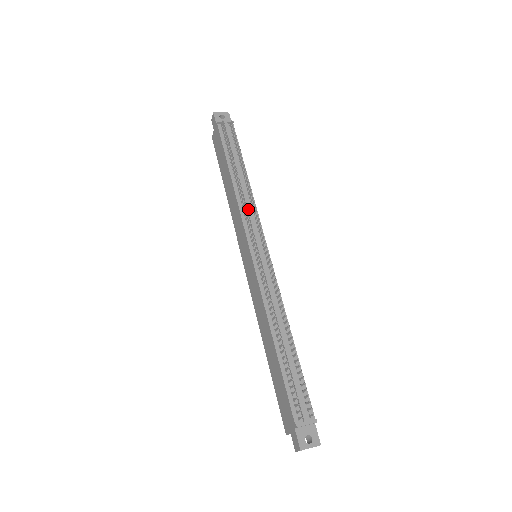
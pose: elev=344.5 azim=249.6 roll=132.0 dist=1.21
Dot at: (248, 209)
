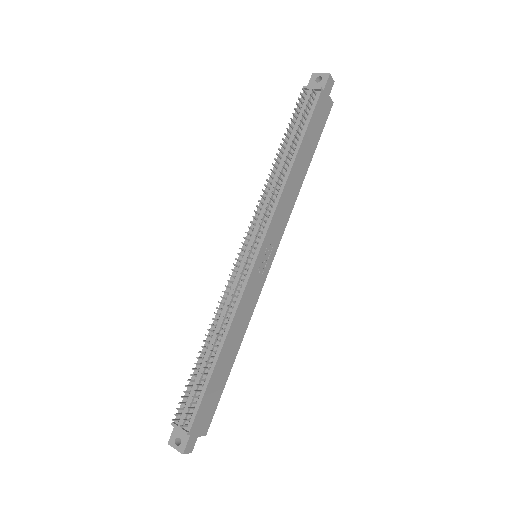
Dot at: (266, 203)
